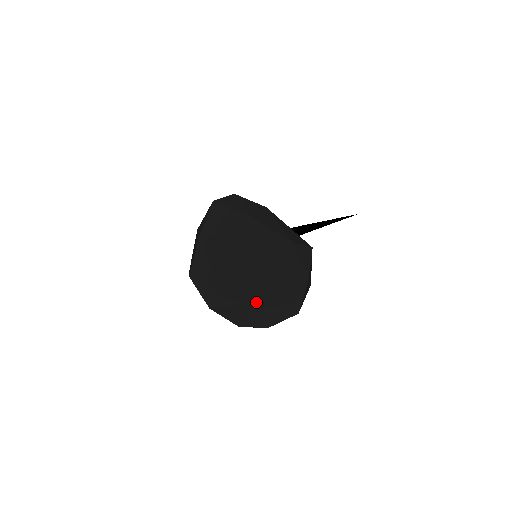
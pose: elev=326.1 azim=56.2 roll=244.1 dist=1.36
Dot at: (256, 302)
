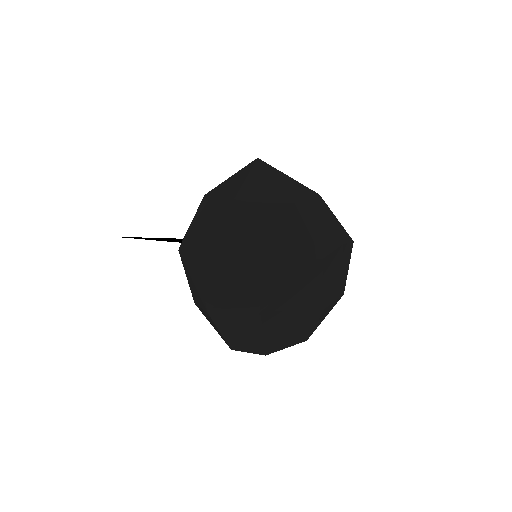
Dot at: (280, 313)
